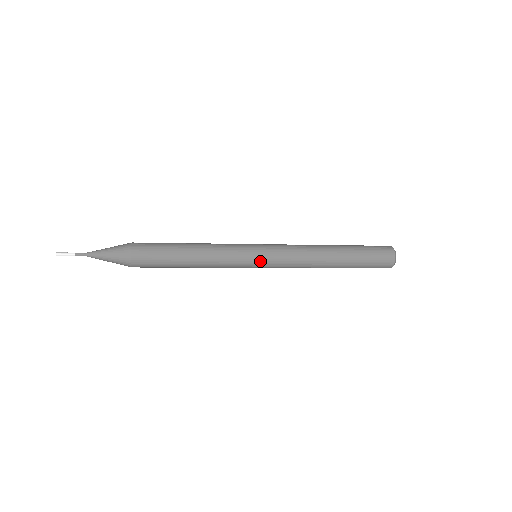
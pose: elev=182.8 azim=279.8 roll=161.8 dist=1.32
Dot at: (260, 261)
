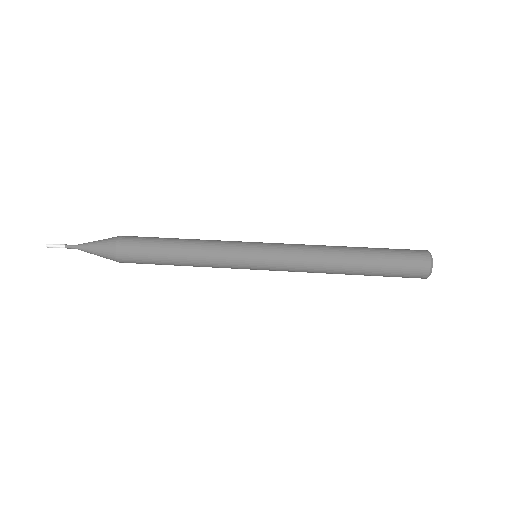
Dot at: (257, 269)
